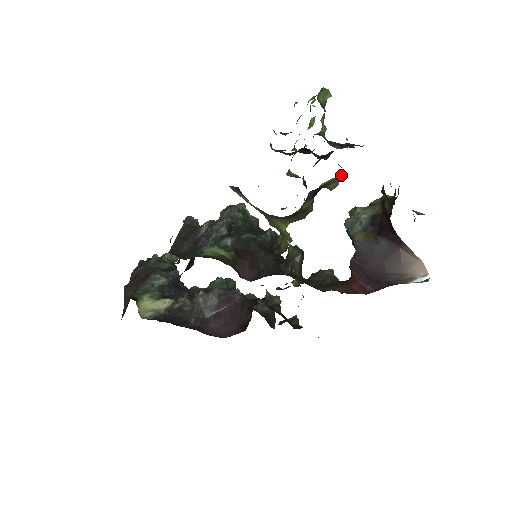
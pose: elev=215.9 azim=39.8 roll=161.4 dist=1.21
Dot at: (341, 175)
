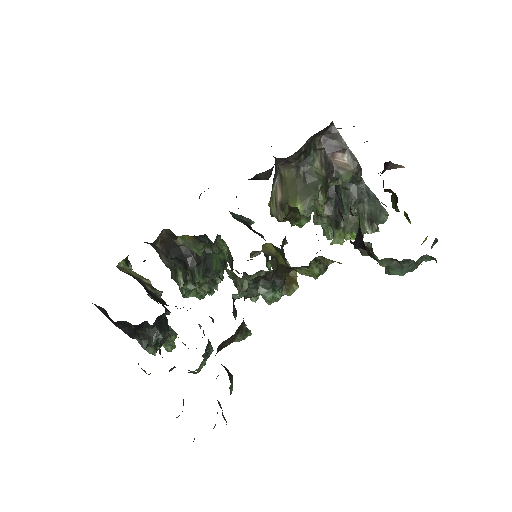
Dot at: (352, 161)
